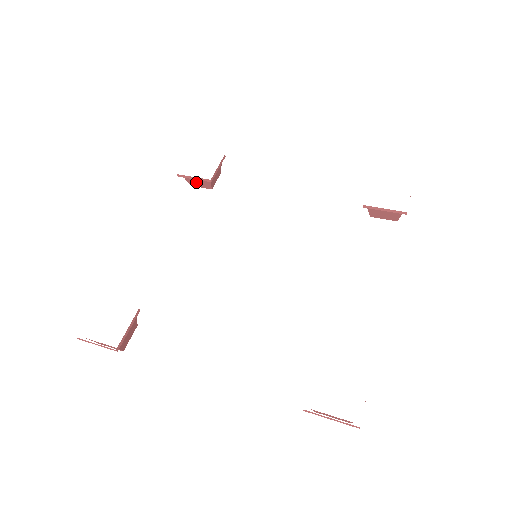
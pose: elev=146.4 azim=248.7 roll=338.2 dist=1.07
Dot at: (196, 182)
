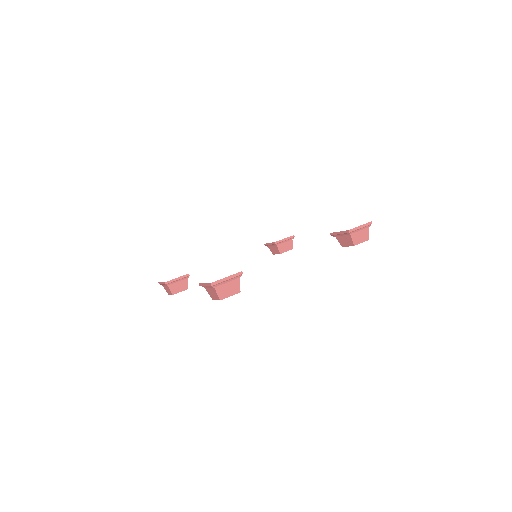
Dot at: (177, 287)
